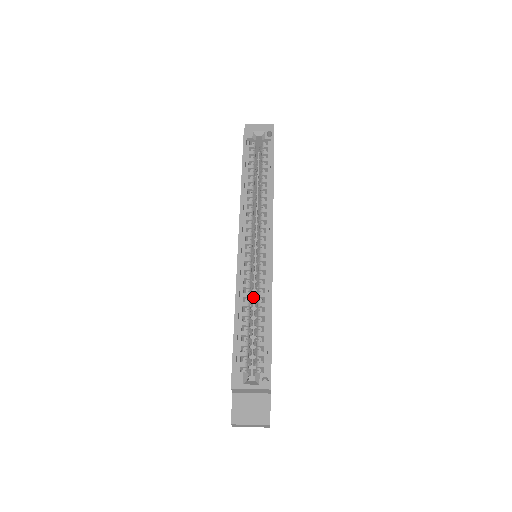
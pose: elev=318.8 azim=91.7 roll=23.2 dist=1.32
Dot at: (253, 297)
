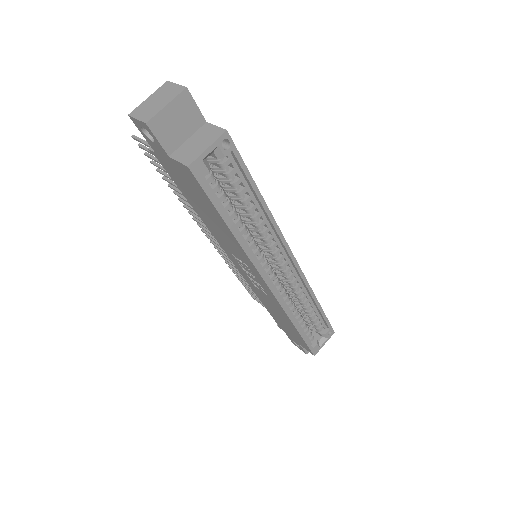
Dot at: occluded
